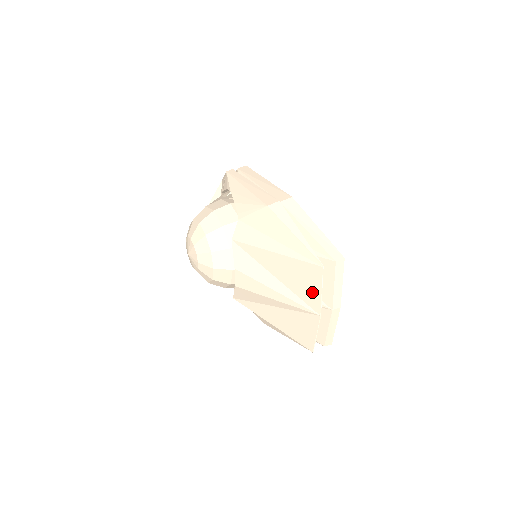
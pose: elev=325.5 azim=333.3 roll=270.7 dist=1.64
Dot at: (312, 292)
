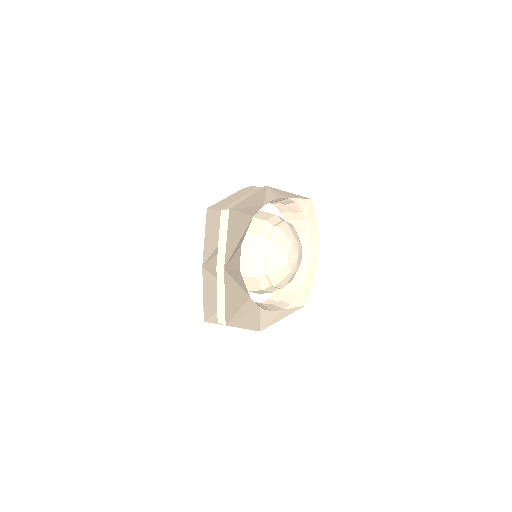
Dot at: (206, 242)
